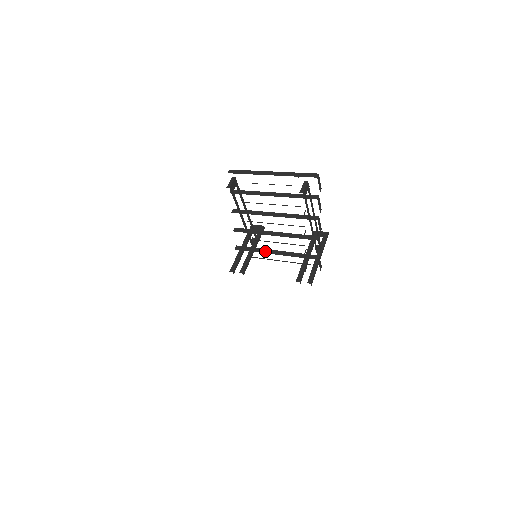
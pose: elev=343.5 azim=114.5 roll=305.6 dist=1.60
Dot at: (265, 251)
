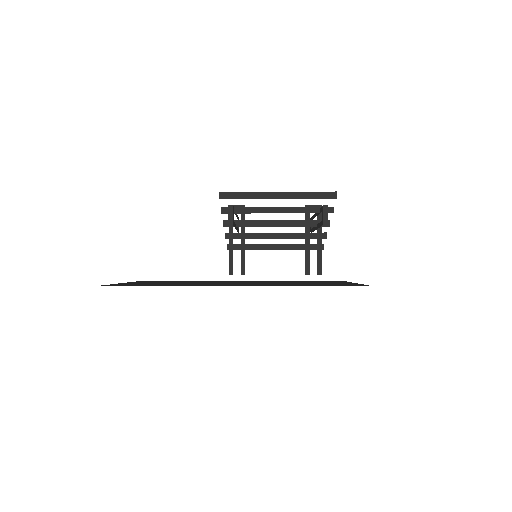
Dot at: (263, 247)
